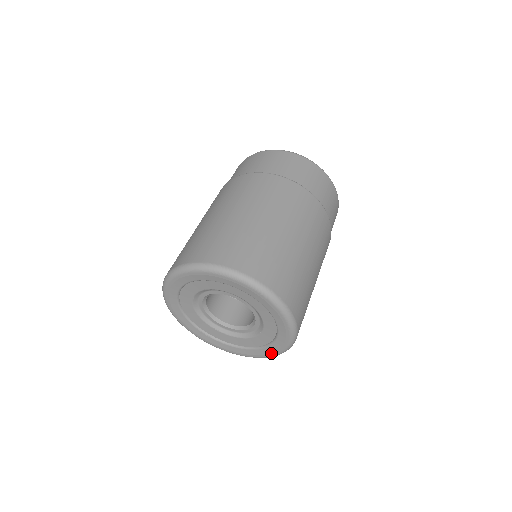
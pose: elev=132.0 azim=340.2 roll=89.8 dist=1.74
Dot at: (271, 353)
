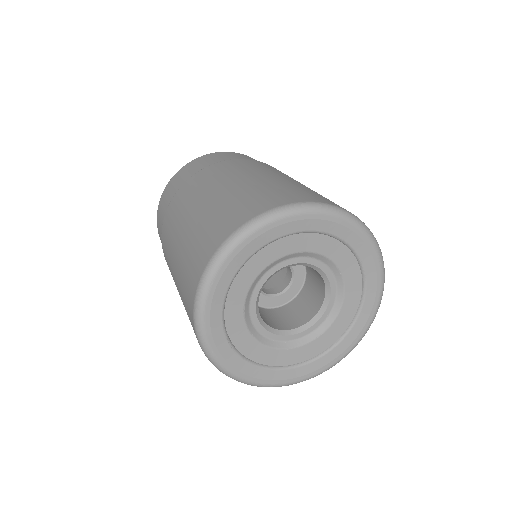
Dot at: (313, 372)
